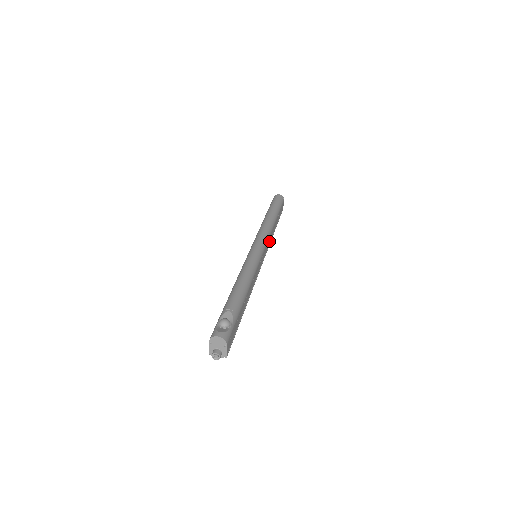
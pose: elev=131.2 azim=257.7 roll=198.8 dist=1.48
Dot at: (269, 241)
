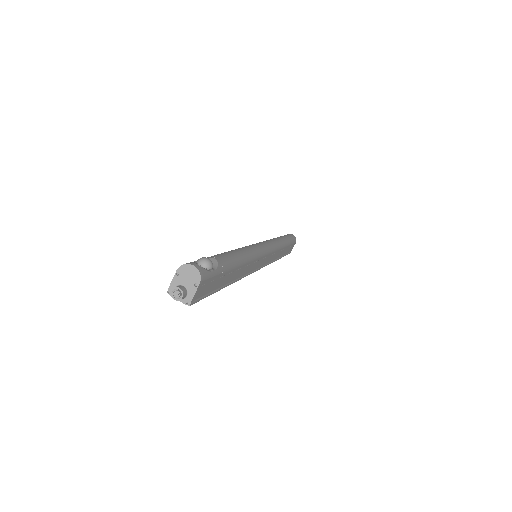
Dot at: (272, 257)
